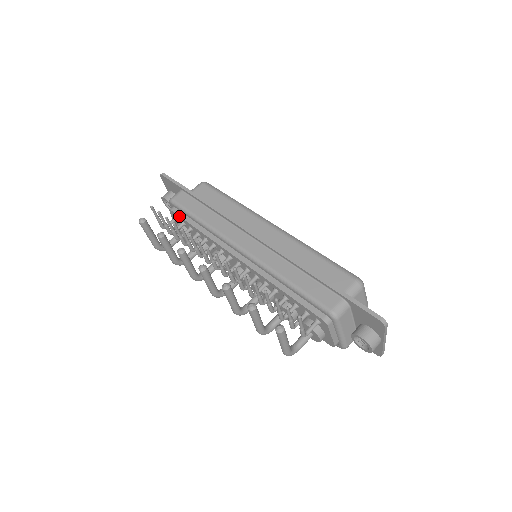
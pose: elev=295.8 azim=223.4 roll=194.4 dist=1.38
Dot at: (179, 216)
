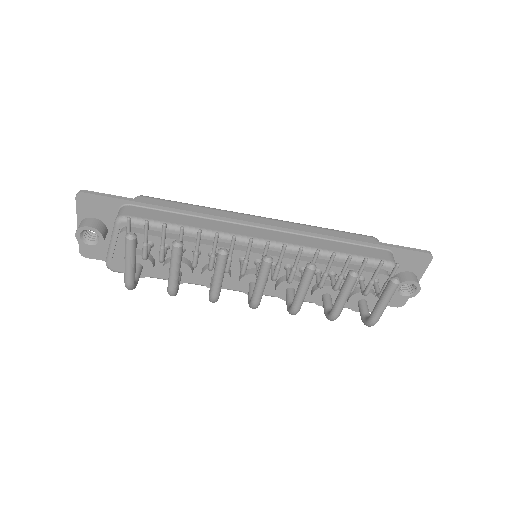
Dot at: occluded
